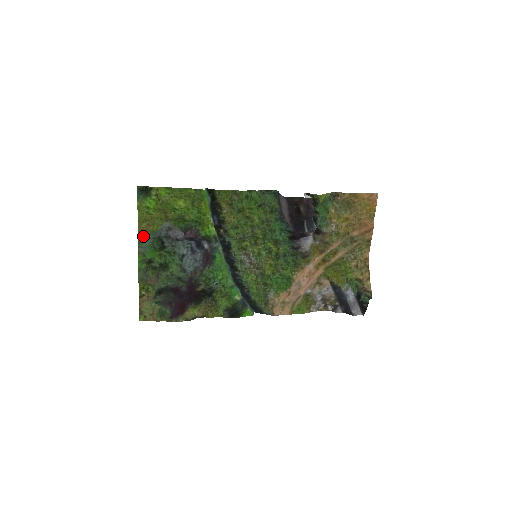
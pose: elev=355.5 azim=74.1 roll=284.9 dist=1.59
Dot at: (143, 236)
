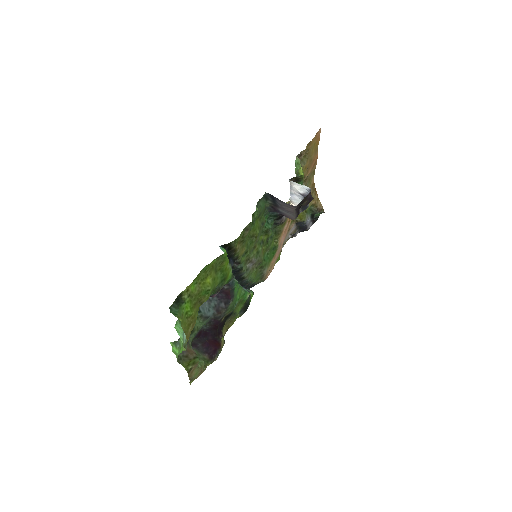
Dot at: (188, 337)
